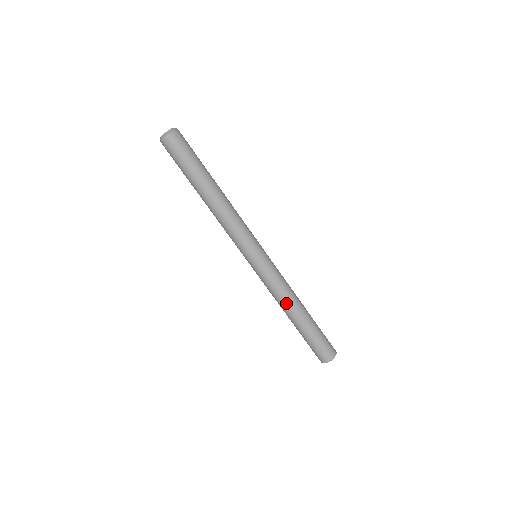
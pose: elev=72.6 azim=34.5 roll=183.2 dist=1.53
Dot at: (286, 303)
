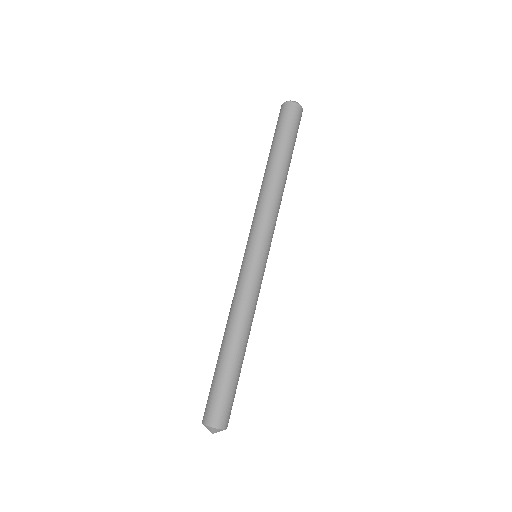
Dot at: (243, 321)
